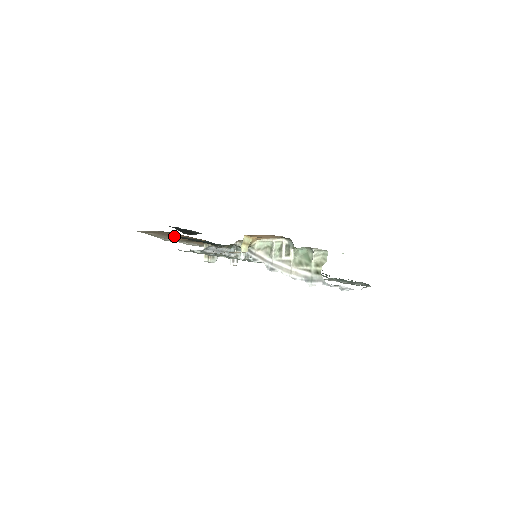
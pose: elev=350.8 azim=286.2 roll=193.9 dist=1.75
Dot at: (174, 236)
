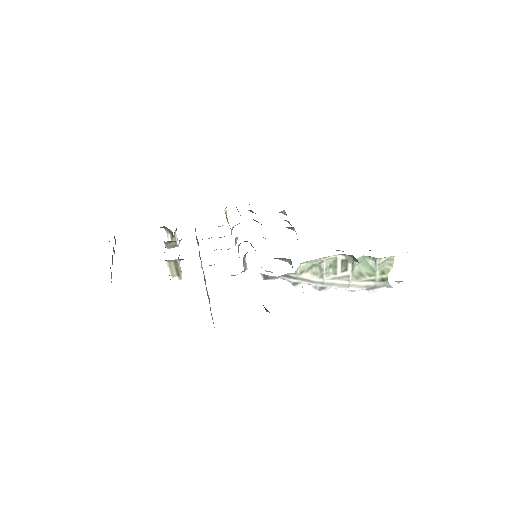
Dot at: occluded
